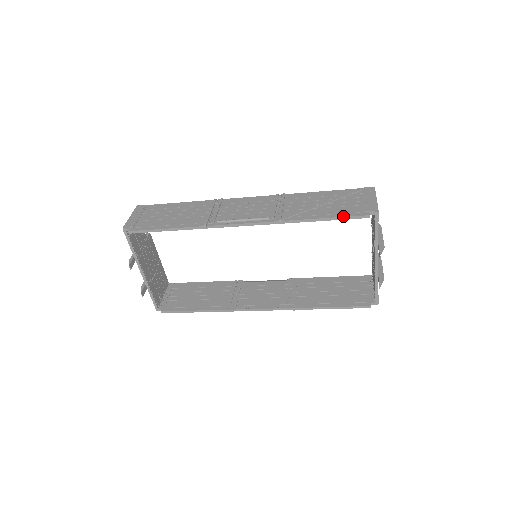
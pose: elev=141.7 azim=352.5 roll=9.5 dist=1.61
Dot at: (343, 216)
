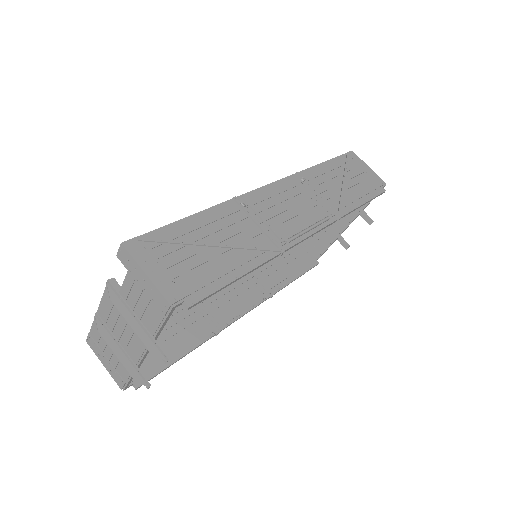
Dot at: (374, 197)
